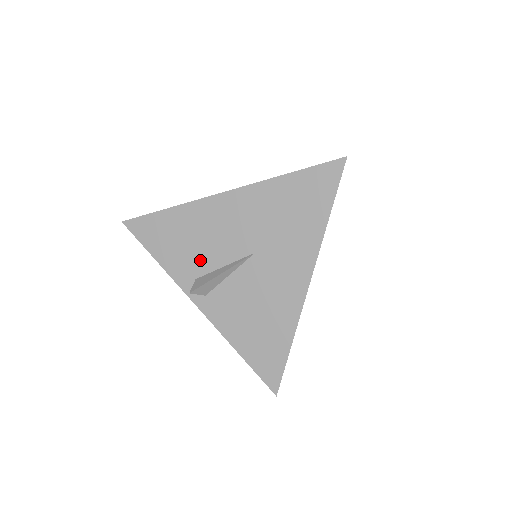
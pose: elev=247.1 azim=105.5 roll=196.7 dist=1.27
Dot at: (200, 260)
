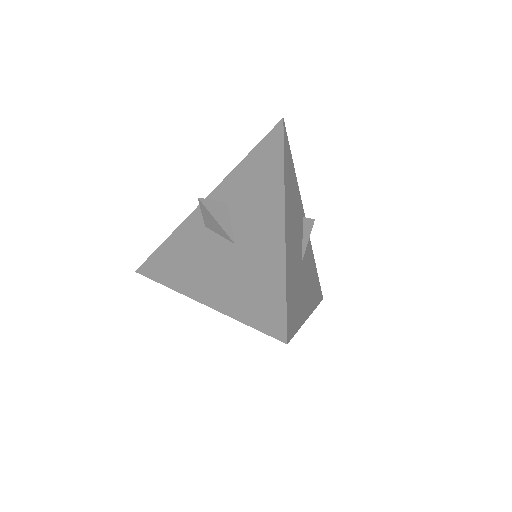
Dot at: occluded
